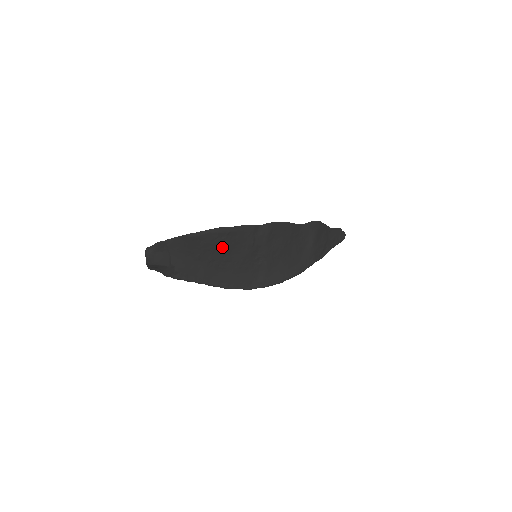
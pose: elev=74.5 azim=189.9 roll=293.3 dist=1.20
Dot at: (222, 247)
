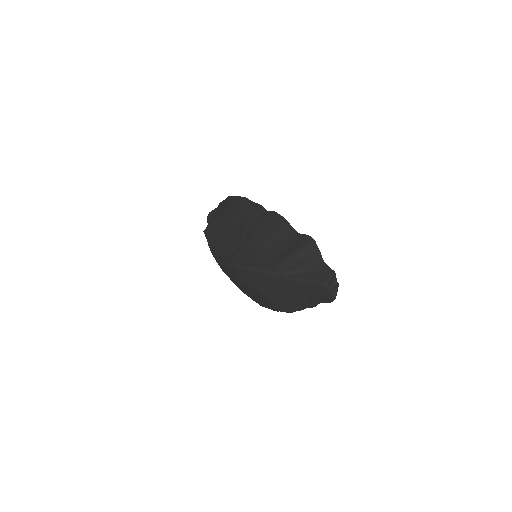
Dot at: (236, 214)
